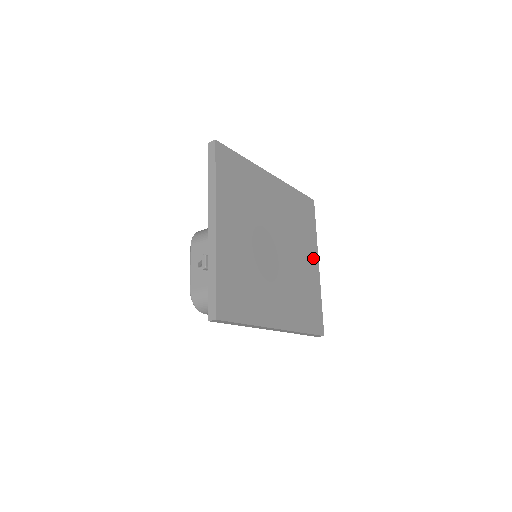
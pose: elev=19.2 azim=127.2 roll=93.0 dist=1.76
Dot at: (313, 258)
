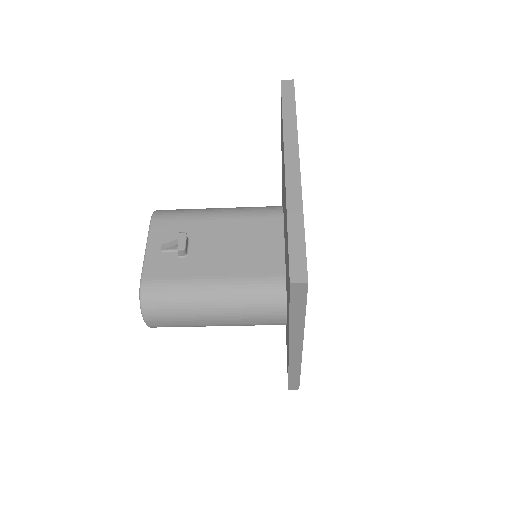
Dot at: occluded
